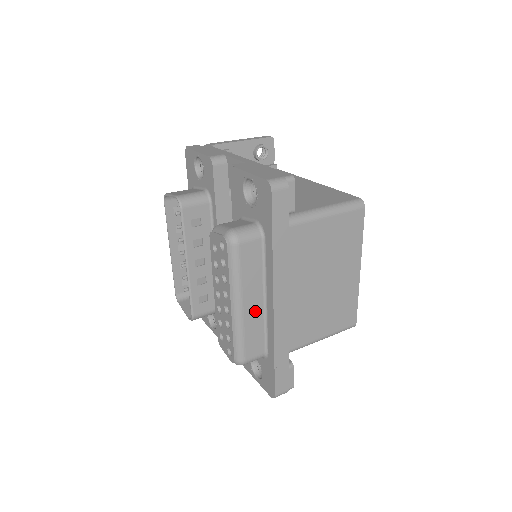
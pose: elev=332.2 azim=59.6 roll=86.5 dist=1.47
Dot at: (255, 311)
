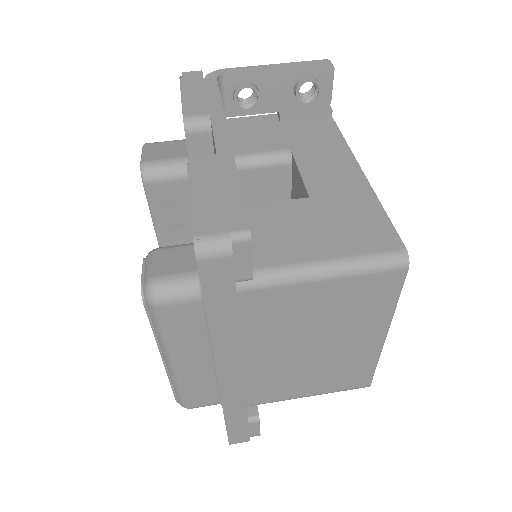
Dot at: (199, 369)
